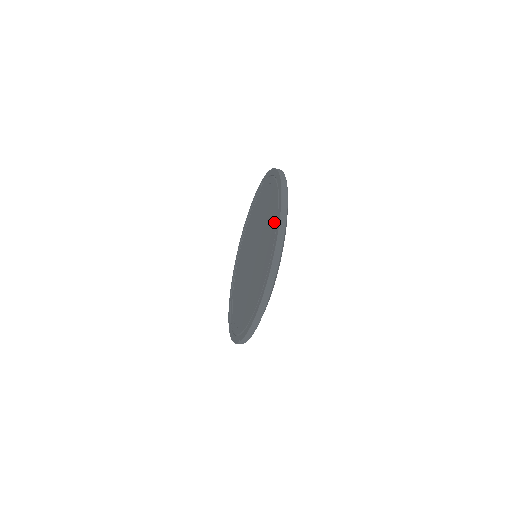
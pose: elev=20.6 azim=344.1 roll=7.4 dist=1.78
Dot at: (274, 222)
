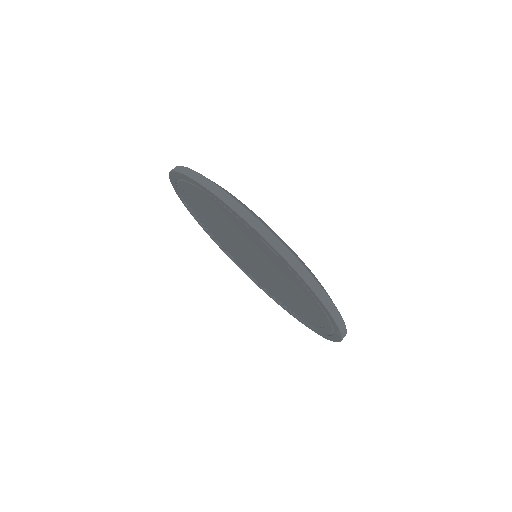
Dot at: (220, 208)
